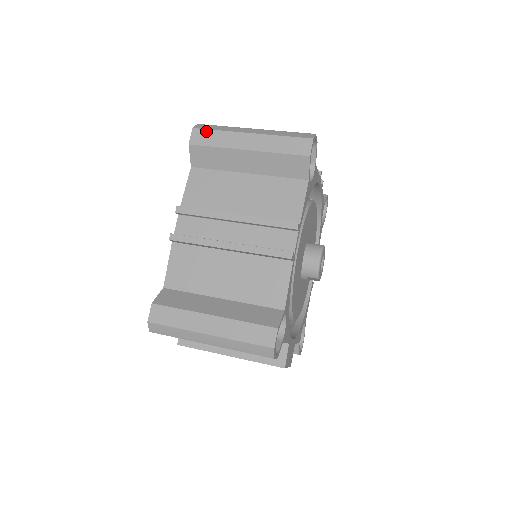
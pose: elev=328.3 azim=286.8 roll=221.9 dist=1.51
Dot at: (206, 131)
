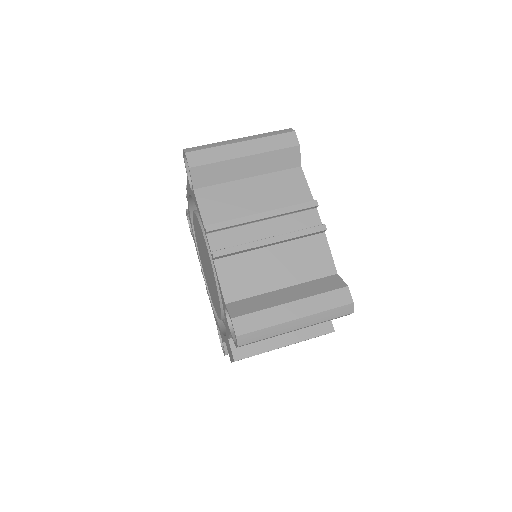
Dot at: (200, 152)
